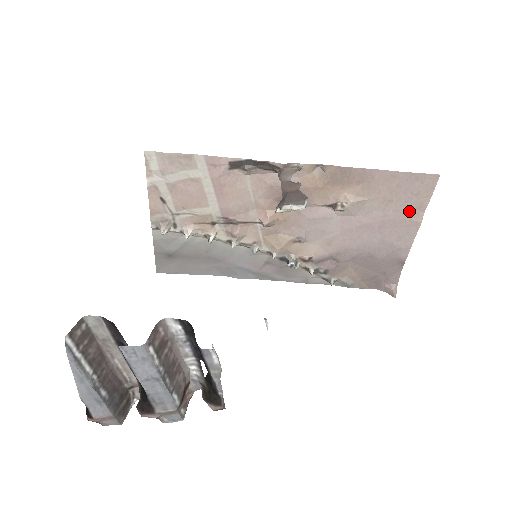
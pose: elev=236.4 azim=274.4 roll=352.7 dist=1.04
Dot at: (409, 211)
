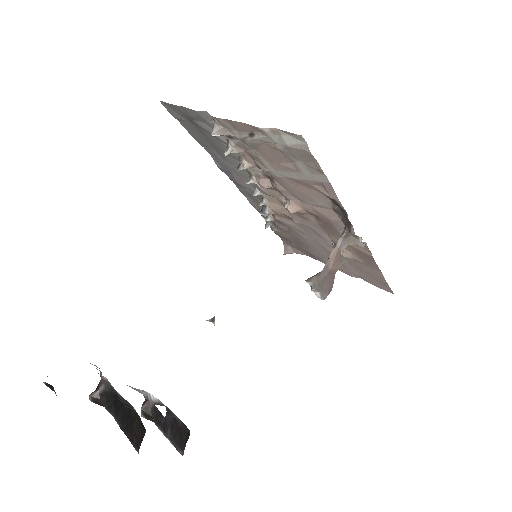
Dot at: (357, 274)
